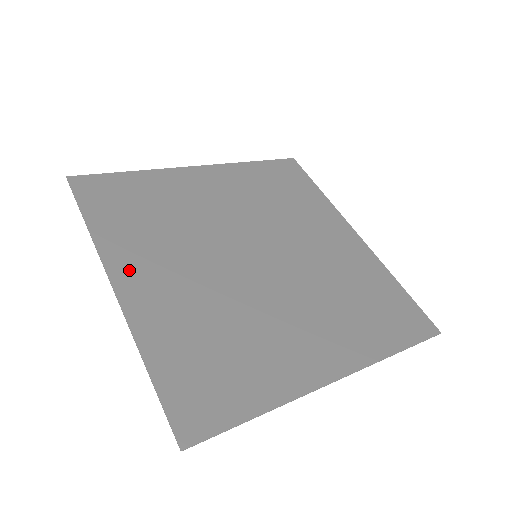
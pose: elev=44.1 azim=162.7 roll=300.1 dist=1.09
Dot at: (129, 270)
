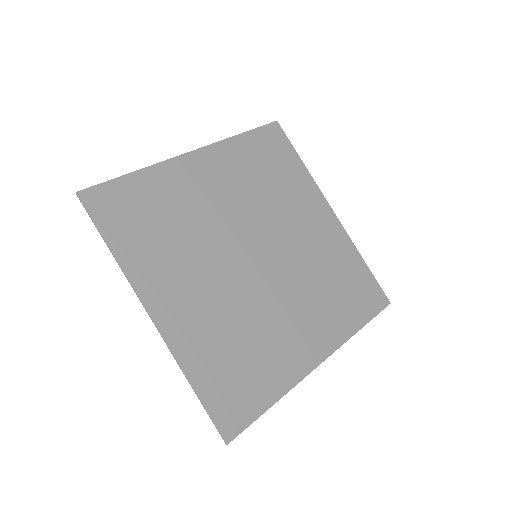
Dot at: (159, 296)
